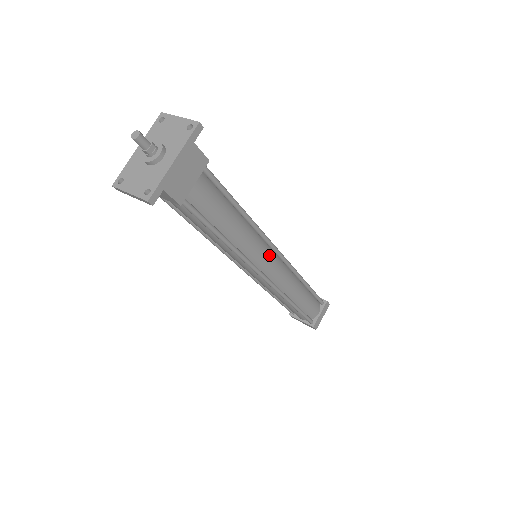
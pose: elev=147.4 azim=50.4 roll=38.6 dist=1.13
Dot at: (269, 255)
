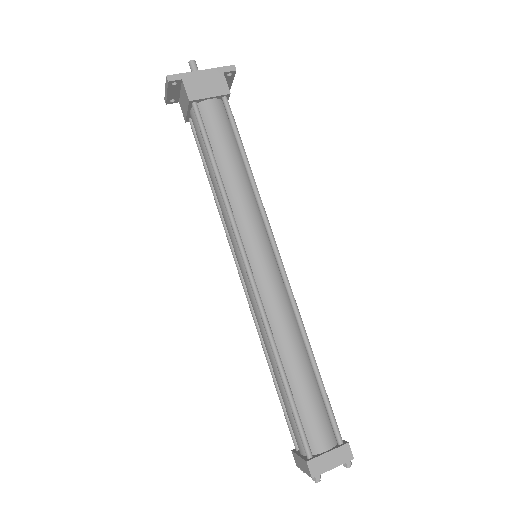
Dot at: (264, 245)
